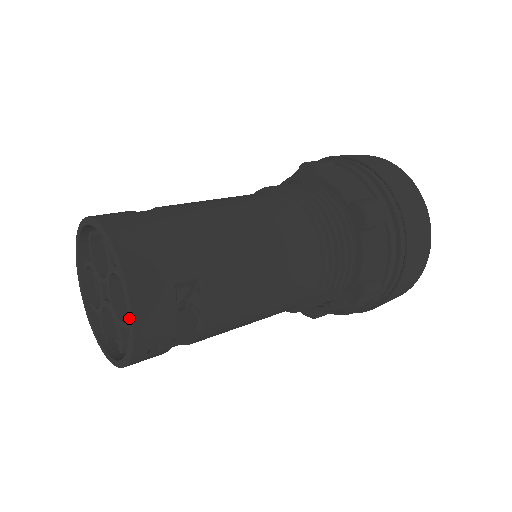
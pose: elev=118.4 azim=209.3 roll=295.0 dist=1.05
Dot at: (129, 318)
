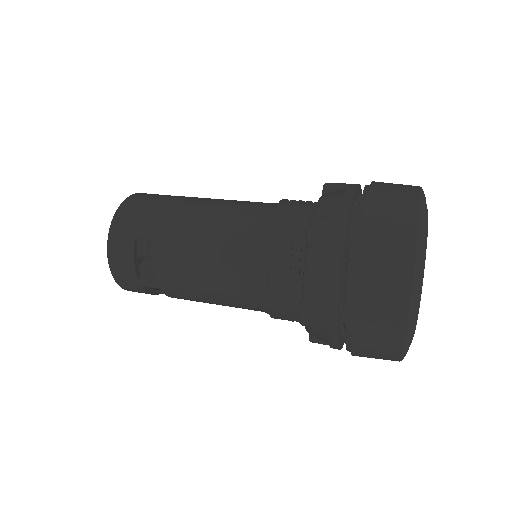
Dot at: (109, 248)
